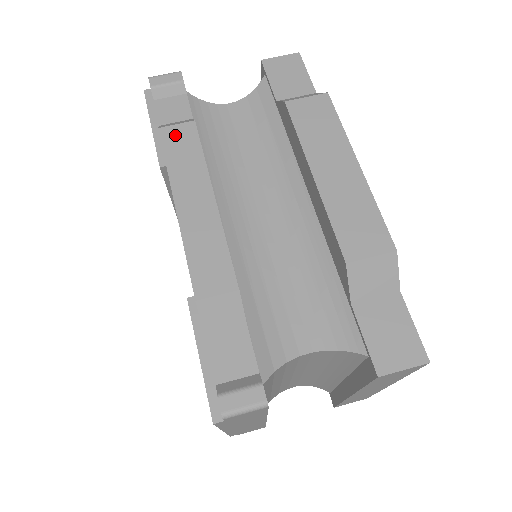
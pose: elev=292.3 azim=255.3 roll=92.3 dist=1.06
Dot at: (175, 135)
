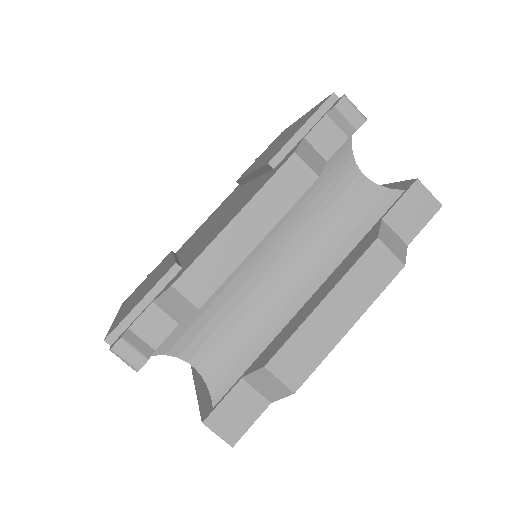
Dot at: (296, 171)
